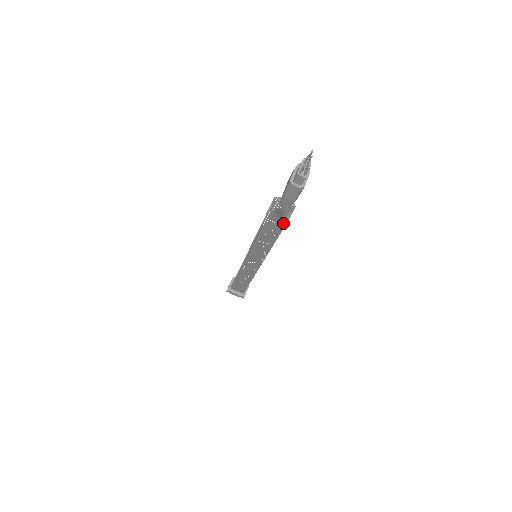
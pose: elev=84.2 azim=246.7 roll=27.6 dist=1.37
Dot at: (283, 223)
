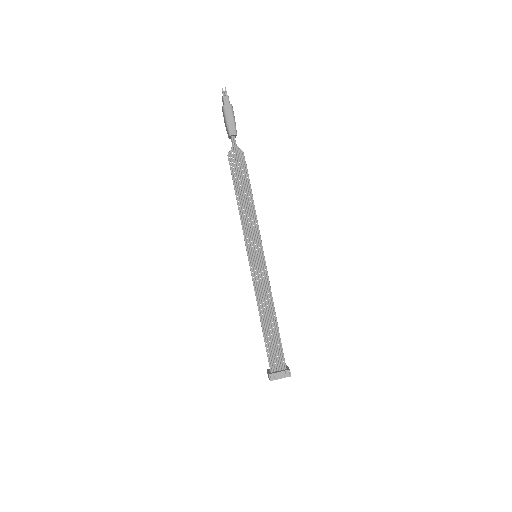
Dot at: (246, 173)
